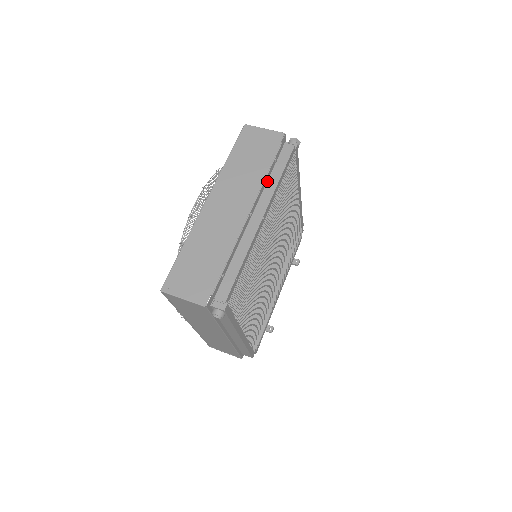
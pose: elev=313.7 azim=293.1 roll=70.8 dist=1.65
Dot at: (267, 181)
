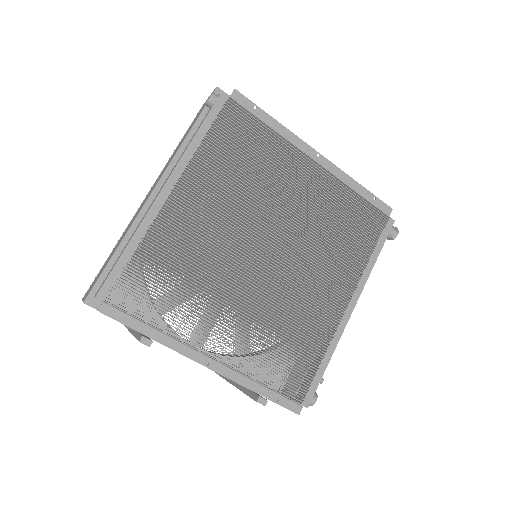
Dot at: occluded
